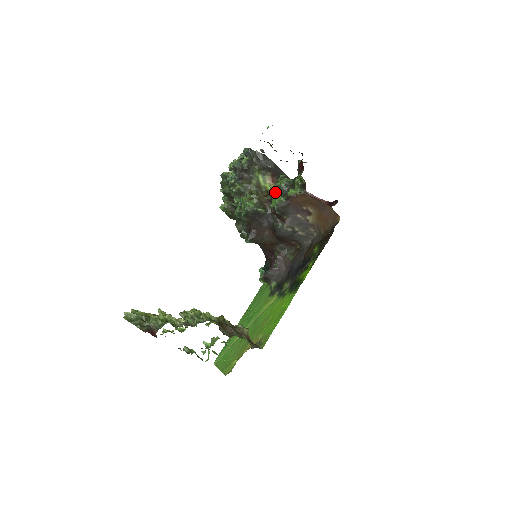
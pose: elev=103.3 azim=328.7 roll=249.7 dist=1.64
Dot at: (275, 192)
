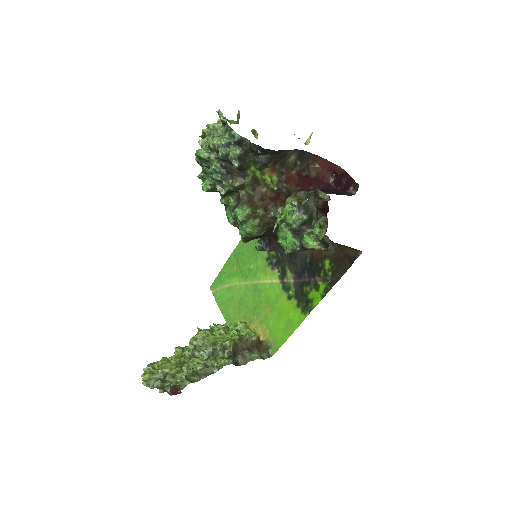
Dot at: occluded
